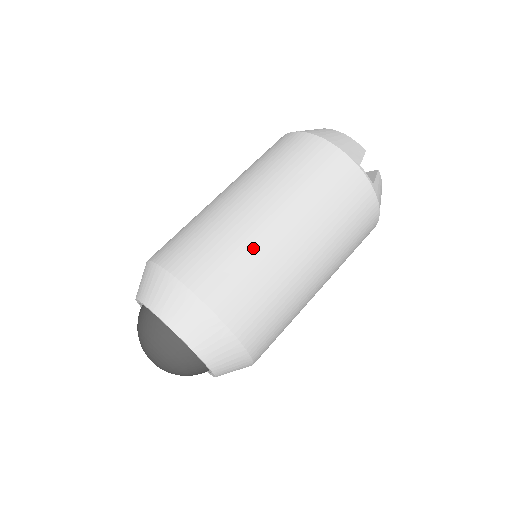
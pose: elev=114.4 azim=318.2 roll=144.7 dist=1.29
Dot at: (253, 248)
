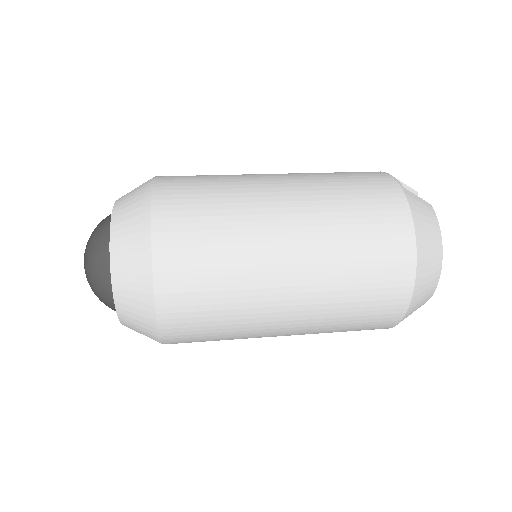
Dot at: occluded
